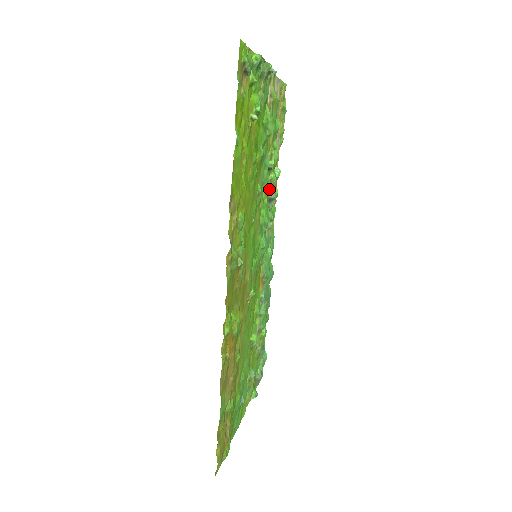
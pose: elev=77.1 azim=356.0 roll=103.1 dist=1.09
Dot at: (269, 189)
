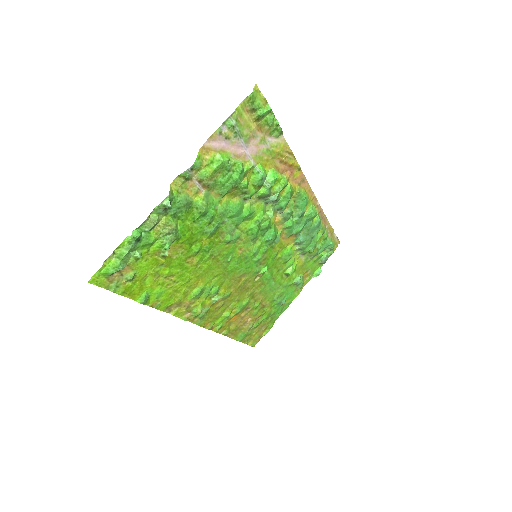
Dot at: (263, 198)
